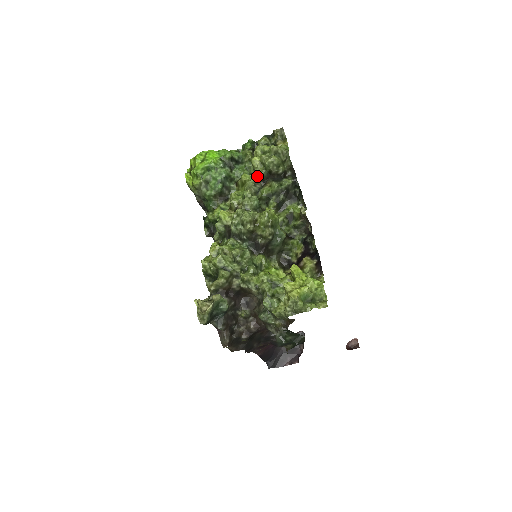
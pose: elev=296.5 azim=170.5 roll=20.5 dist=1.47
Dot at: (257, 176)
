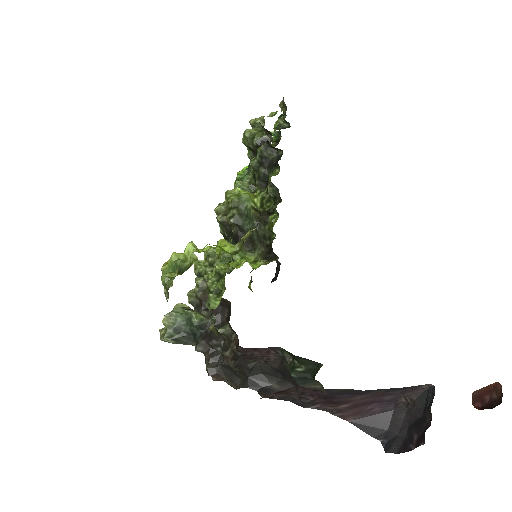
Dot at: occluded
